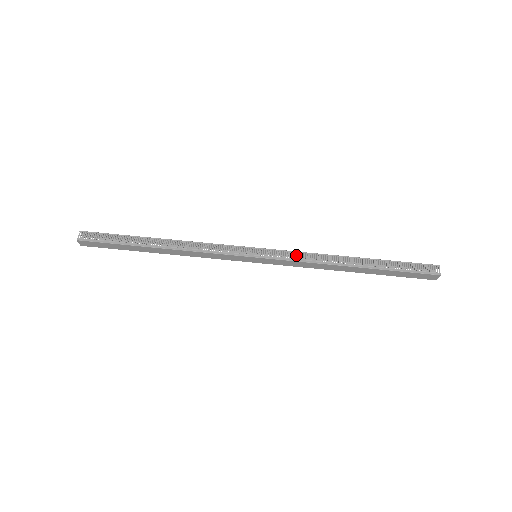
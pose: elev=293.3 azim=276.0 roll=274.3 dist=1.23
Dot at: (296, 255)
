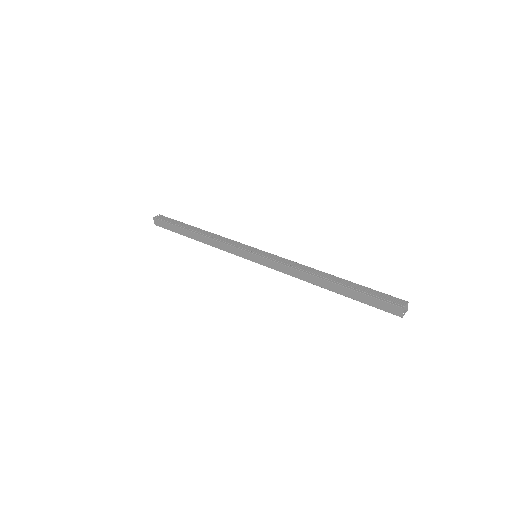
Dot at: occluded
